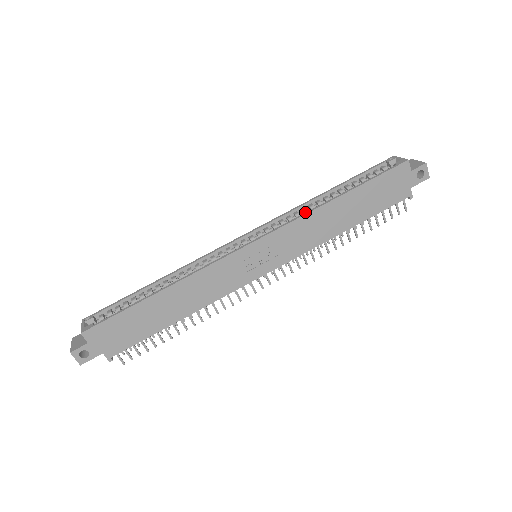
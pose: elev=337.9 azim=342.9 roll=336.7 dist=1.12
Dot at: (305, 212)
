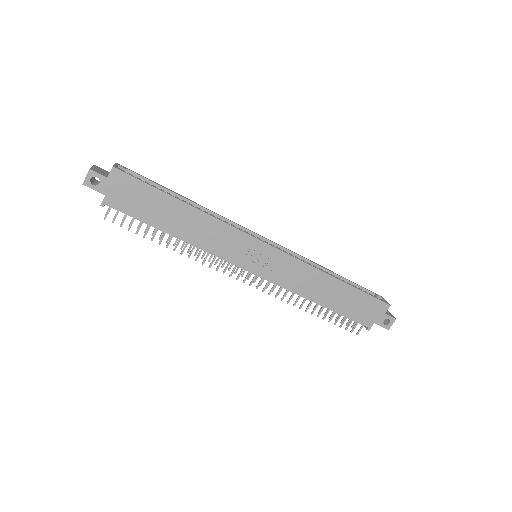
Dot at: occluded
